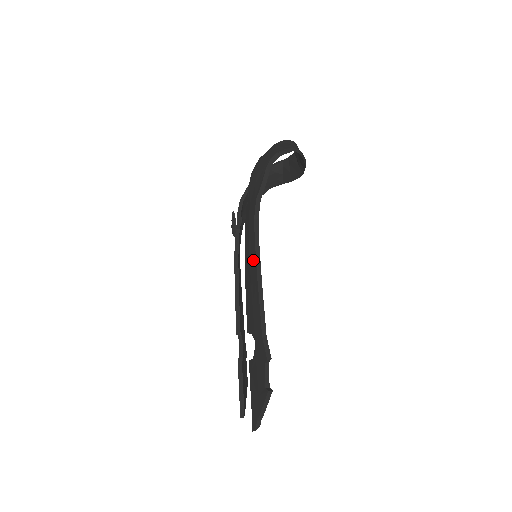
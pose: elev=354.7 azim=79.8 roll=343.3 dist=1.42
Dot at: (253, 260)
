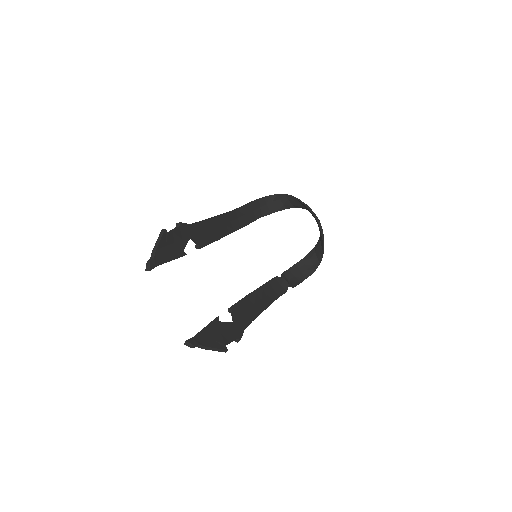
Dot at: occluded
